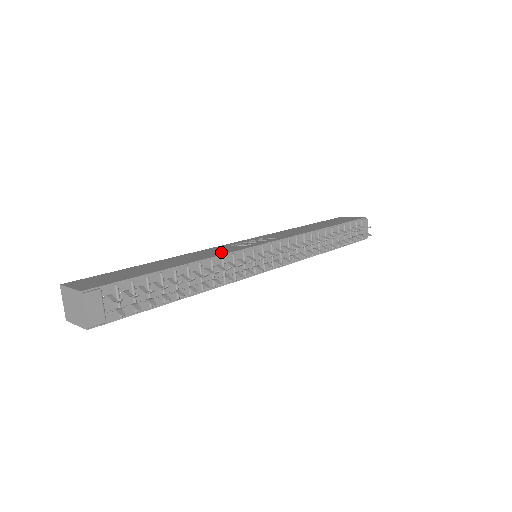
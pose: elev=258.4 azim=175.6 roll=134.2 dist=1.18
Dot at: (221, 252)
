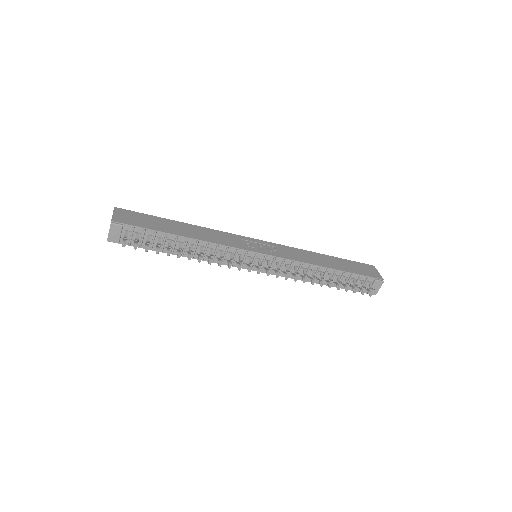
Dot at: (223, 241)
